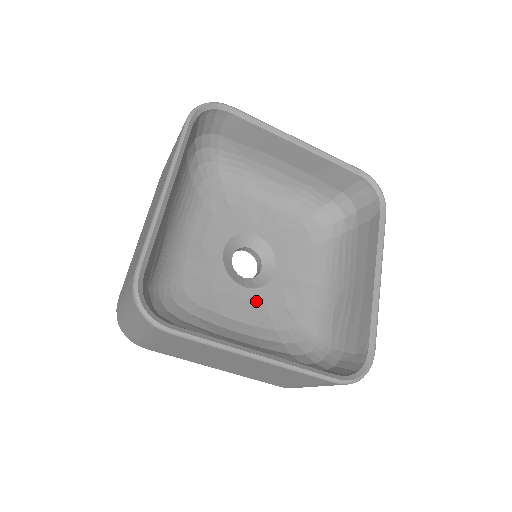
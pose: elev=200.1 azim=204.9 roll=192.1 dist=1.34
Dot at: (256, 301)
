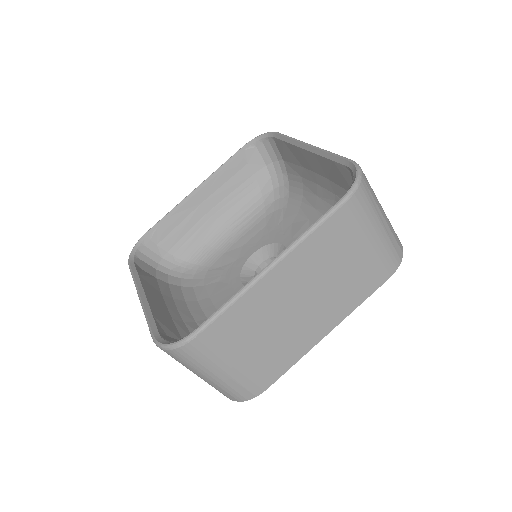
Dot at: occluded
